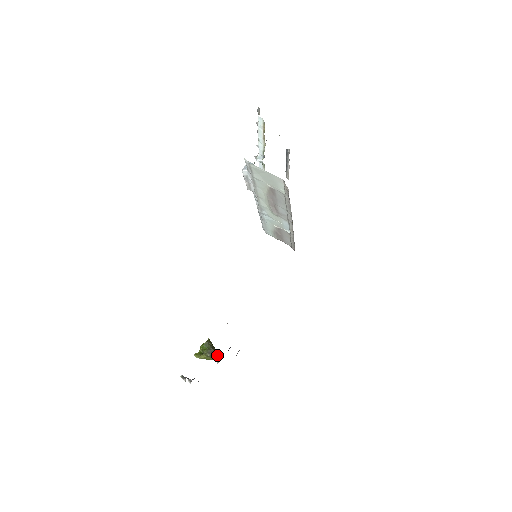
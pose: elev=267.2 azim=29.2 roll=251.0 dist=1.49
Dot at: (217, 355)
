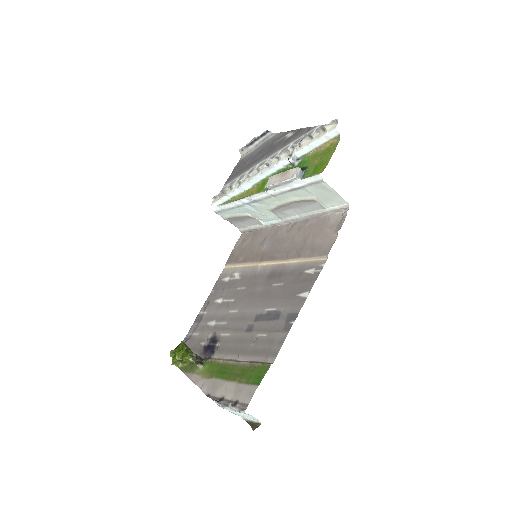
Dot at: (200, 359)
